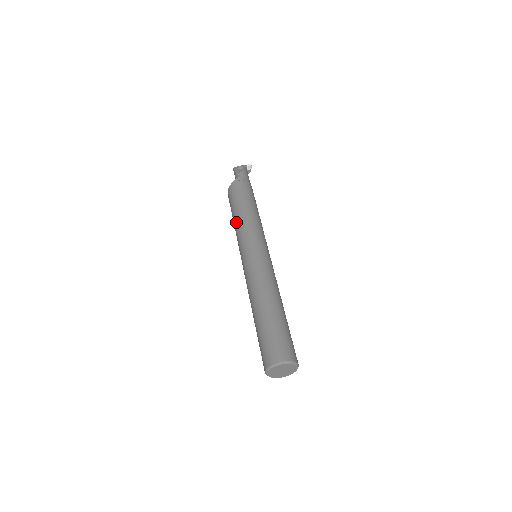
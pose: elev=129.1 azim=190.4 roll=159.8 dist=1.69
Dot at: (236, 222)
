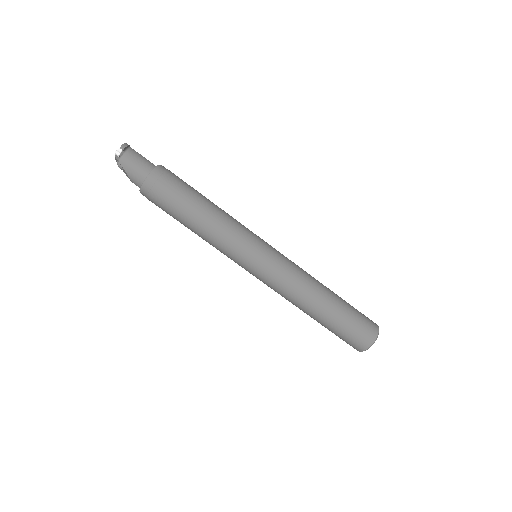
Dot at: occluded
